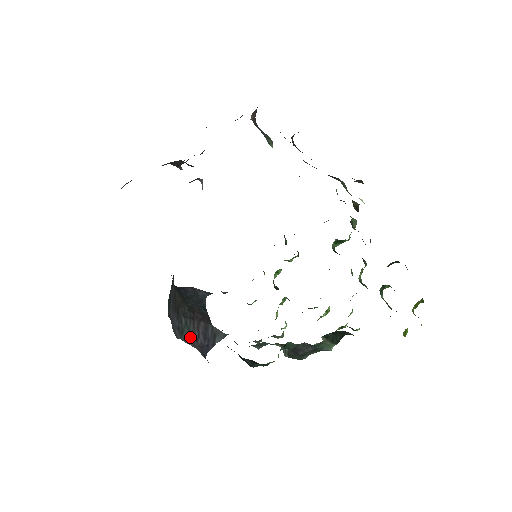
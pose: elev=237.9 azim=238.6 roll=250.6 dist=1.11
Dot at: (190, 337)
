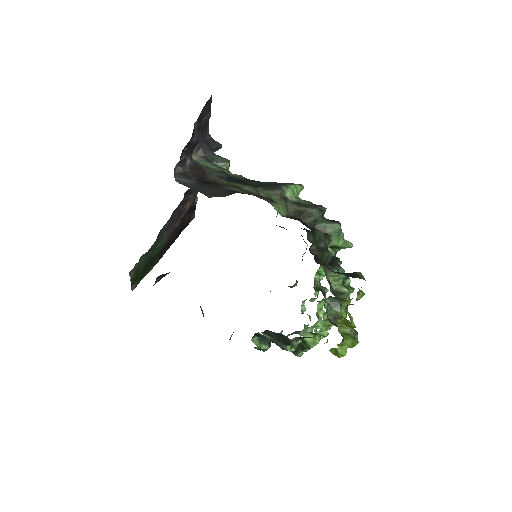
Dot at: occluded
